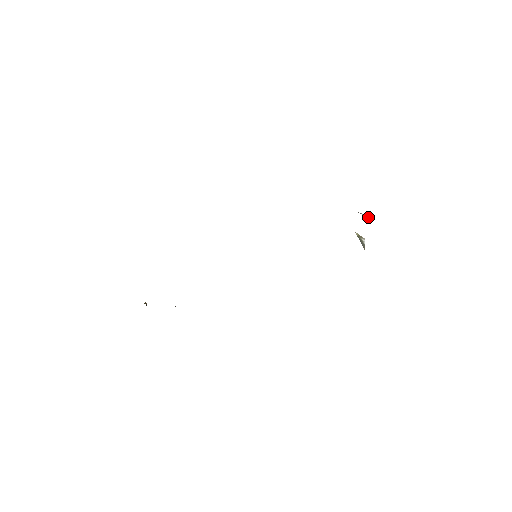
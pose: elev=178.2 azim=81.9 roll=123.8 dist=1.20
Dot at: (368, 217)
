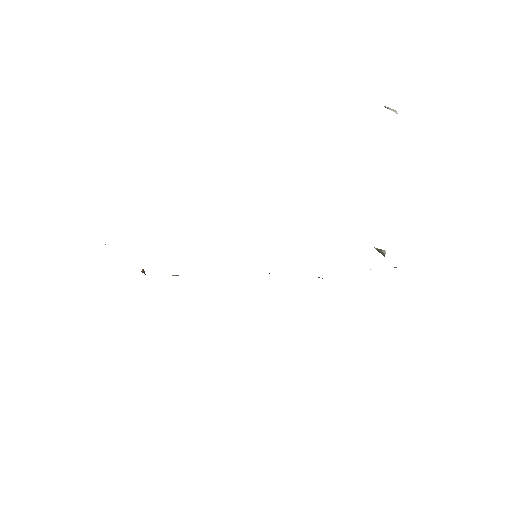
Dot at: (396, 112)
